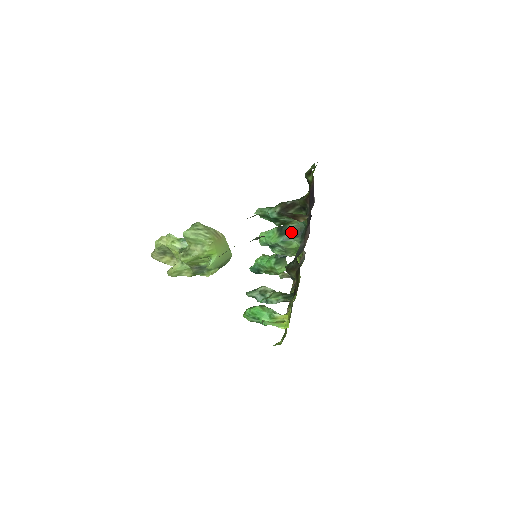
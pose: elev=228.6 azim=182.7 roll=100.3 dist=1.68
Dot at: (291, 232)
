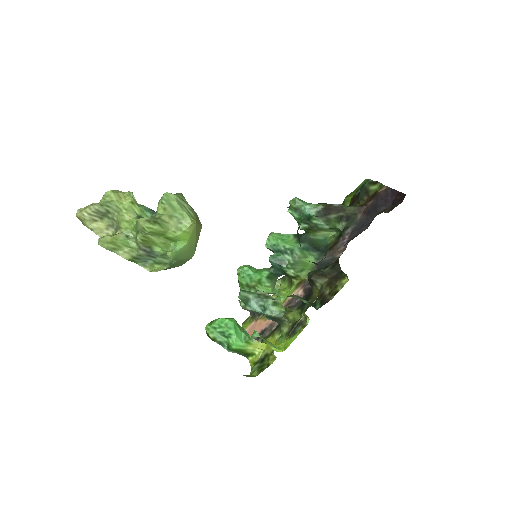
Dot at: (311, 244)
